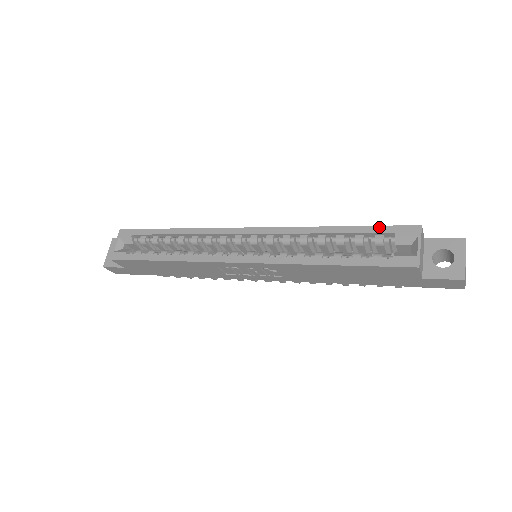
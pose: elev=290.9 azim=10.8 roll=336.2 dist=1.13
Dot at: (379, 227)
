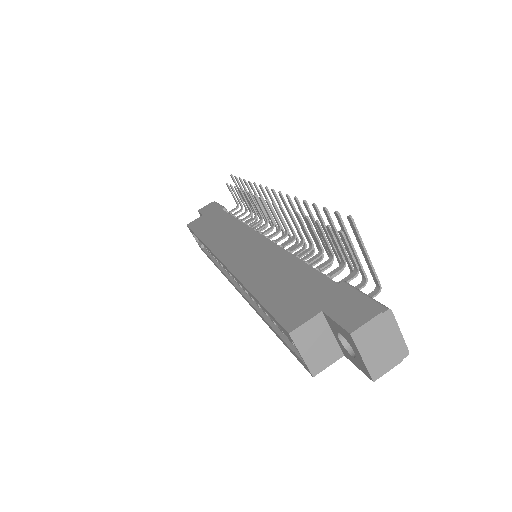
Dot at: (269, 314)
